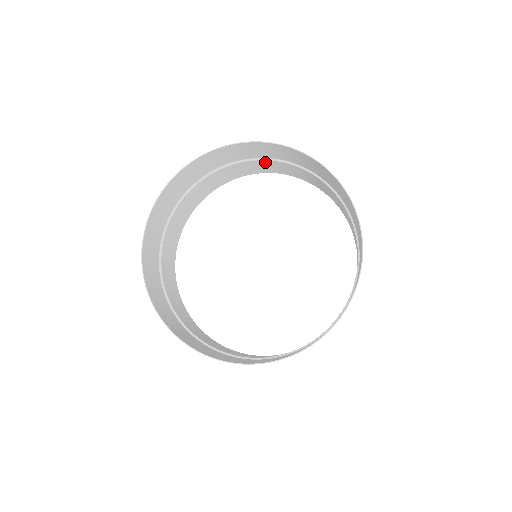
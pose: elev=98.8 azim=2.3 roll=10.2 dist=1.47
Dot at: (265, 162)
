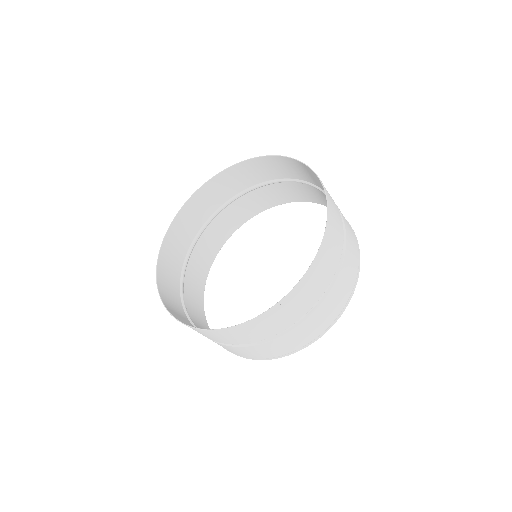
Dot at: occluded
